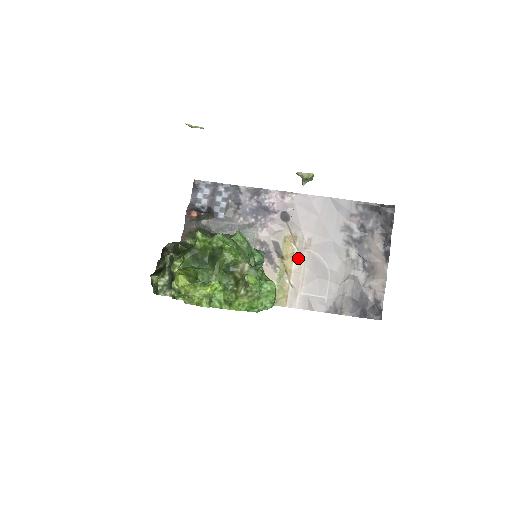
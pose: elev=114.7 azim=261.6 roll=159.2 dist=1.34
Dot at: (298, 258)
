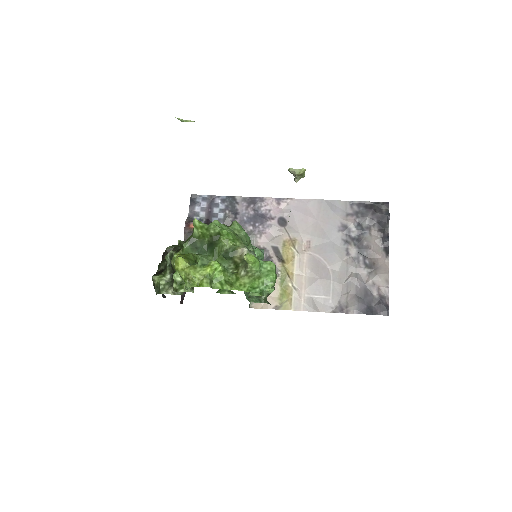
Dot at: (299, 261)
